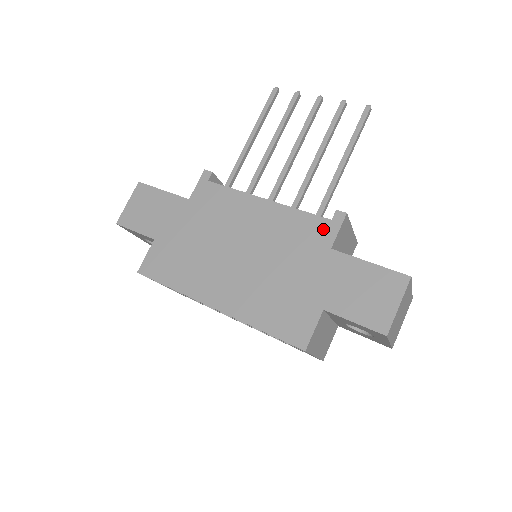
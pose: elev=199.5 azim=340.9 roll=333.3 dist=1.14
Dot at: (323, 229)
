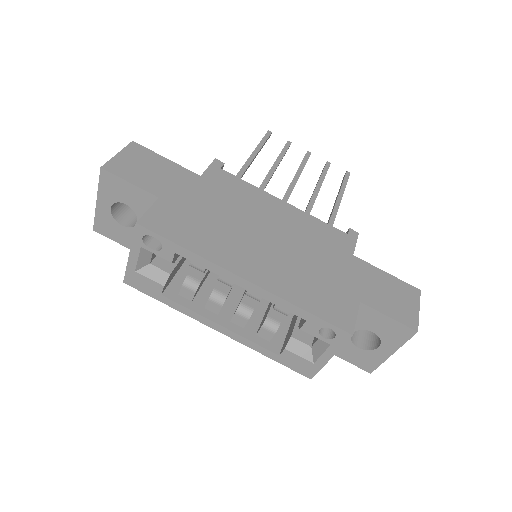
Dot at: (343, 239)
